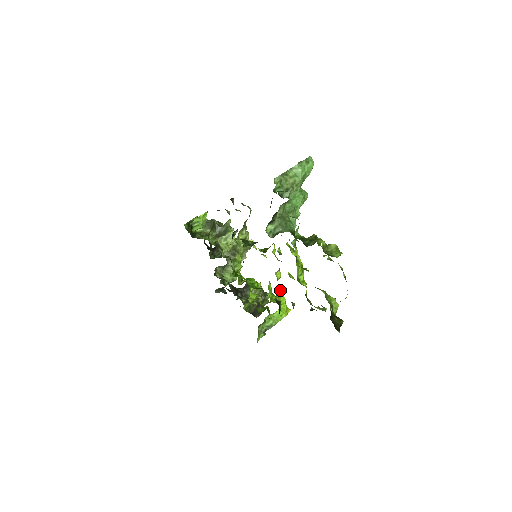
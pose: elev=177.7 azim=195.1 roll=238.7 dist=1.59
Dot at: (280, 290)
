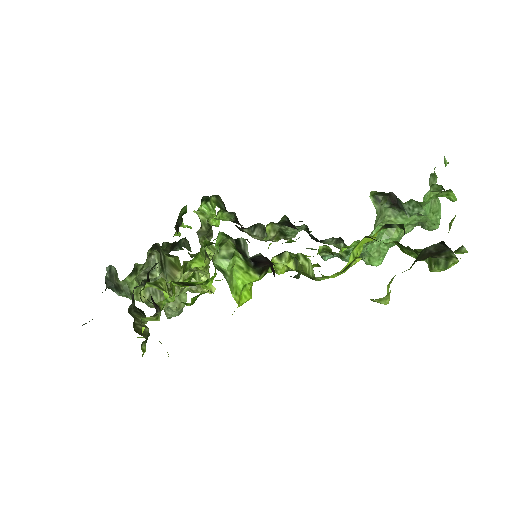
Dot at: (291, 259)
